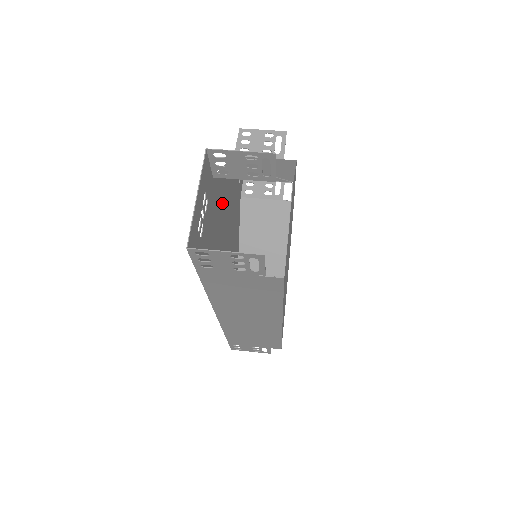
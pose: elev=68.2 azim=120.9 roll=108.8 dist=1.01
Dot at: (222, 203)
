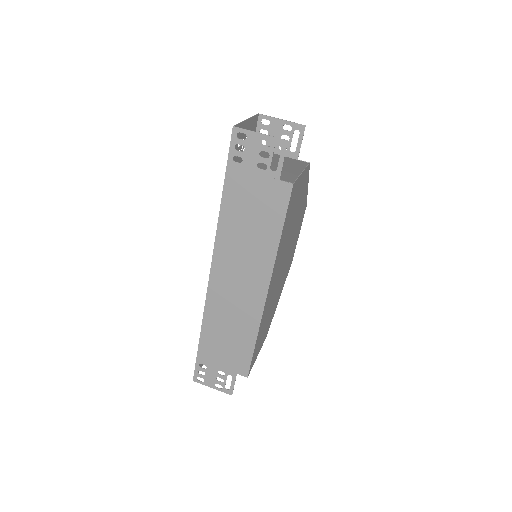
Dot at: occluded
